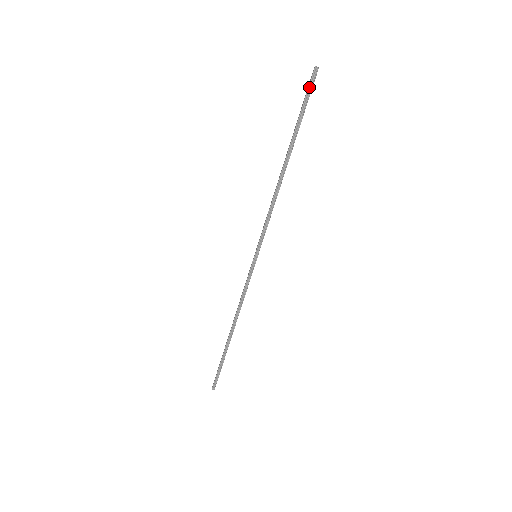
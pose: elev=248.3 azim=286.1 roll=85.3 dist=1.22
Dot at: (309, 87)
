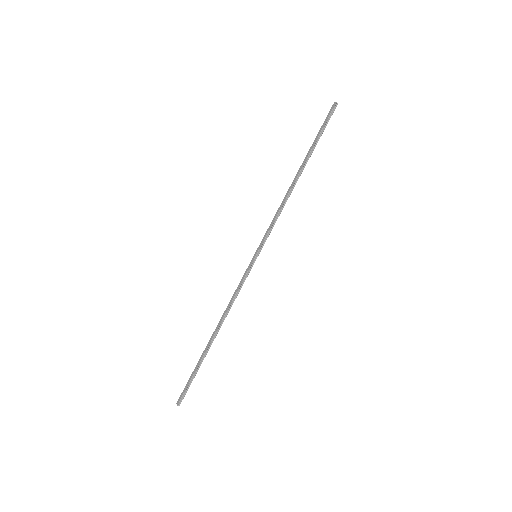
Dot at: (329, 117)
